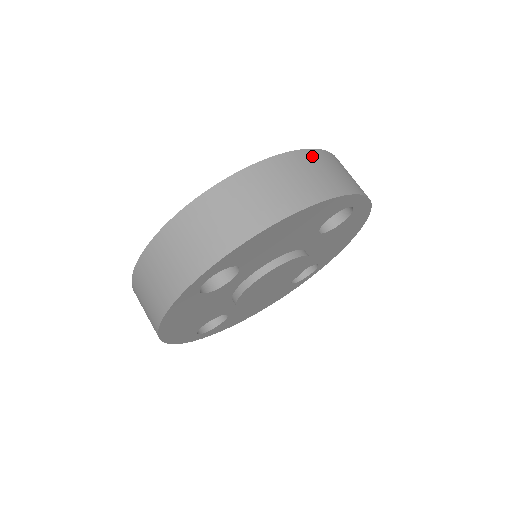
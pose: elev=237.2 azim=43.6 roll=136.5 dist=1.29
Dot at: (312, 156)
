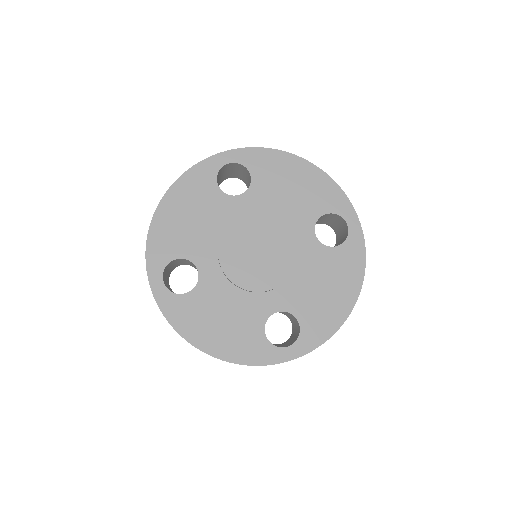
Dot at: occluded
